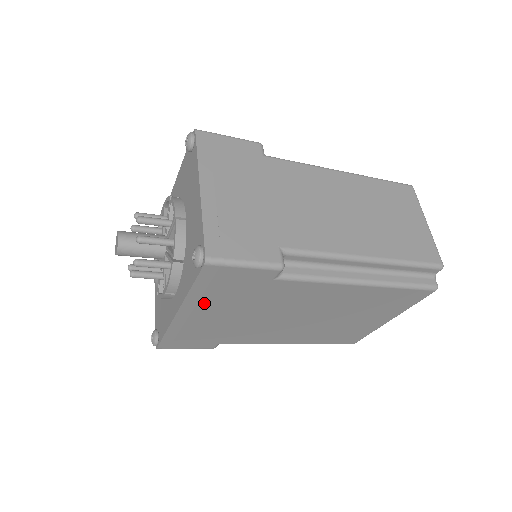
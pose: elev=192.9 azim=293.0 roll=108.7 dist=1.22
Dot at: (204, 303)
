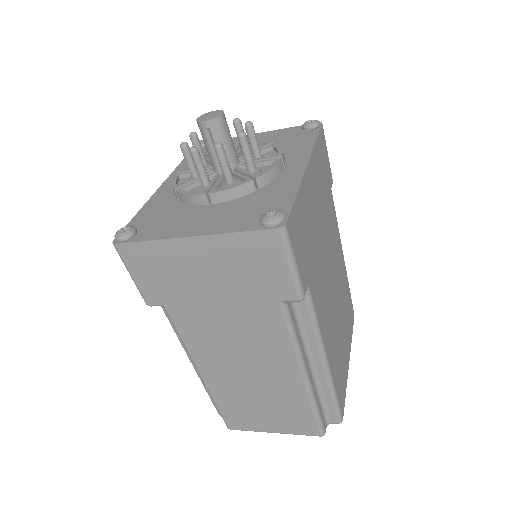
Dot at: (316, 171)
